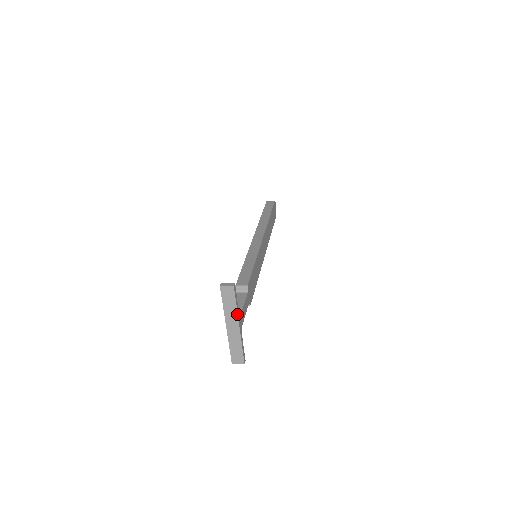
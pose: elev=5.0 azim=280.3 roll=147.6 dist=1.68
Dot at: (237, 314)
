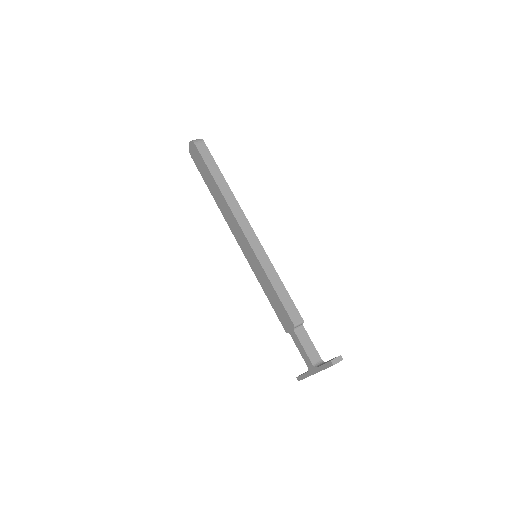
Dot at: occluded
